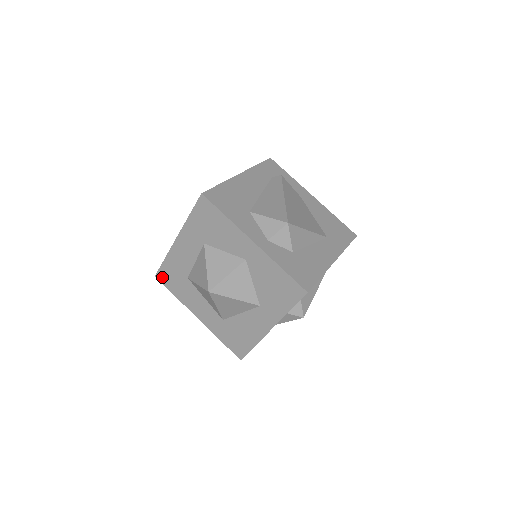
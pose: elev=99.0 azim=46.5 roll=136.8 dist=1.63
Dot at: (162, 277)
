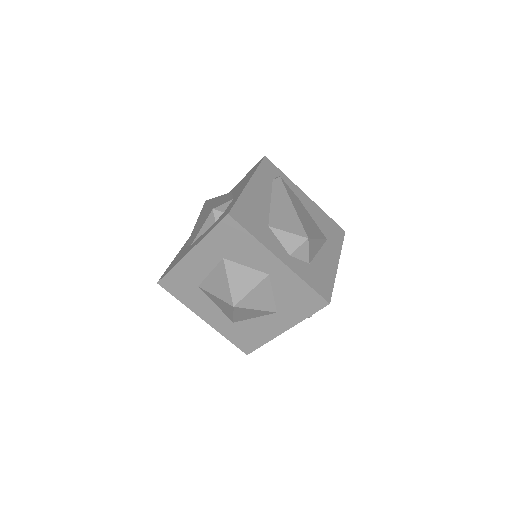
Dot at: (166, 284)
